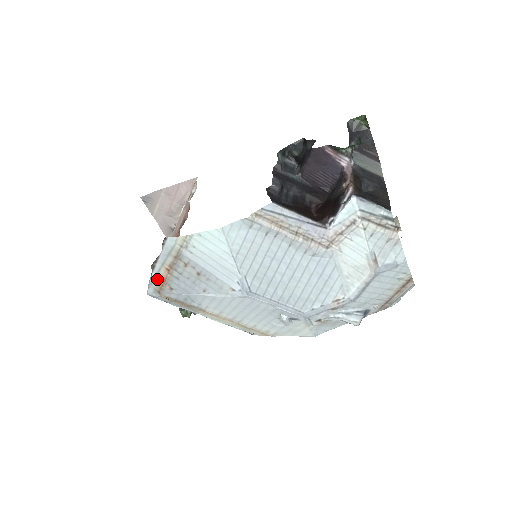
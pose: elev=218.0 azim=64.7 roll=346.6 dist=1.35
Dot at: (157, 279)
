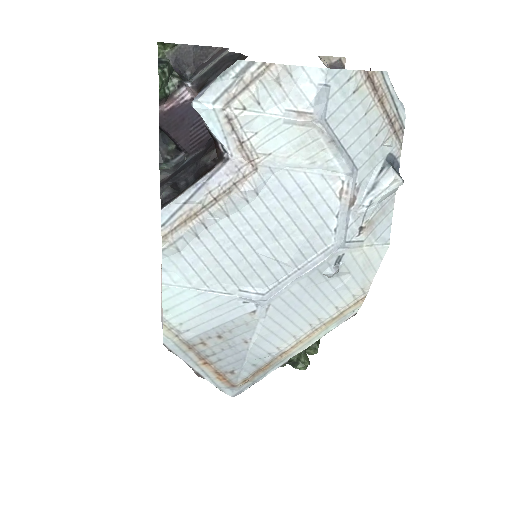
Dot at: (214, 379)
